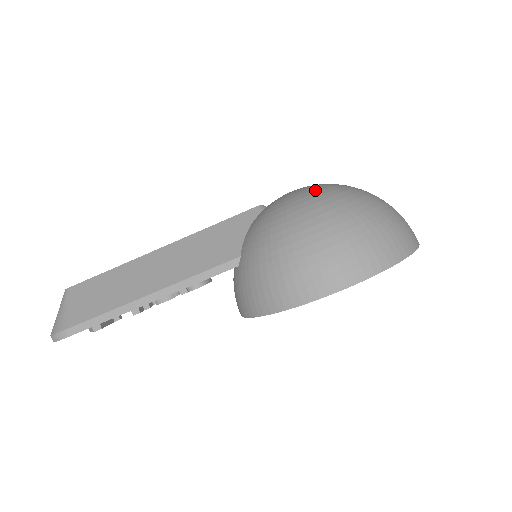
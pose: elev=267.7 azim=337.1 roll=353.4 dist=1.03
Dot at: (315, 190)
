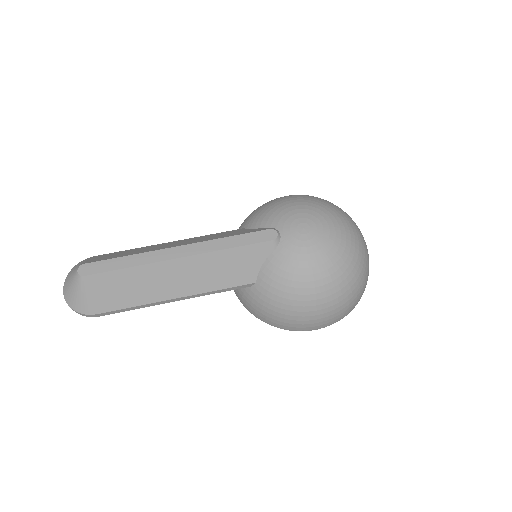
Dot at: (329, 255)
